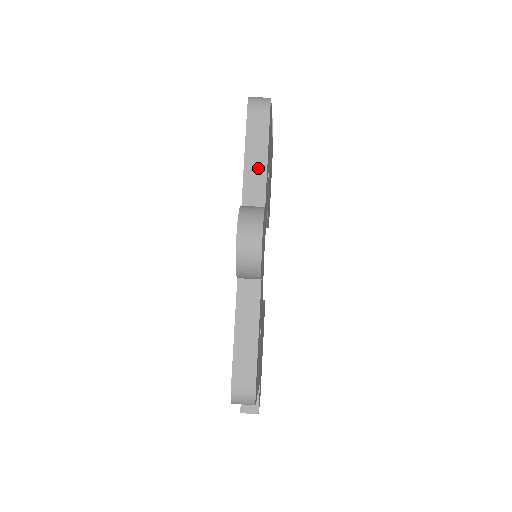
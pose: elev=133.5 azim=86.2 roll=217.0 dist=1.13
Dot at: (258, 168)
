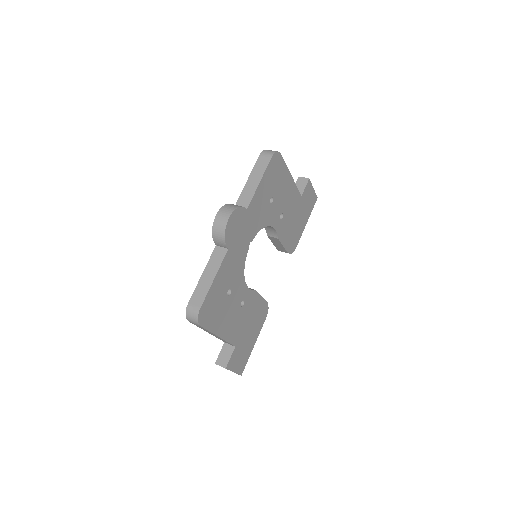
Dot at: (252, 187)
